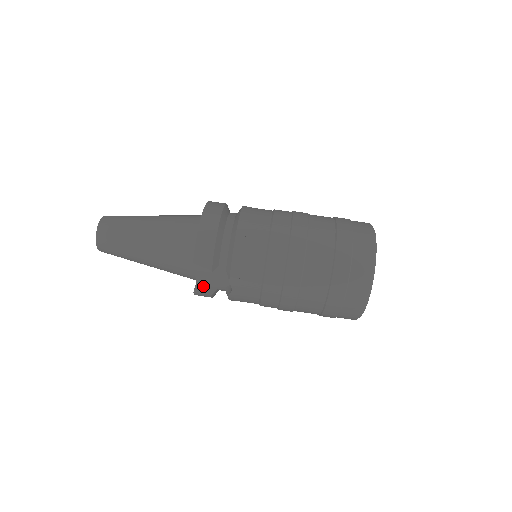
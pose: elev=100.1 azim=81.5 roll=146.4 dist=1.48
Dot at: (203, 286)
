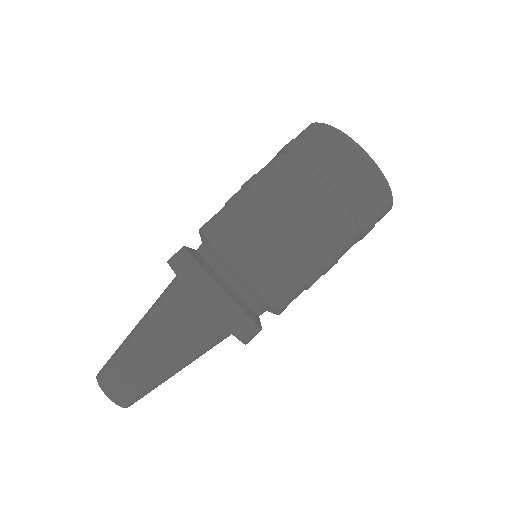
Dot at: occluded
